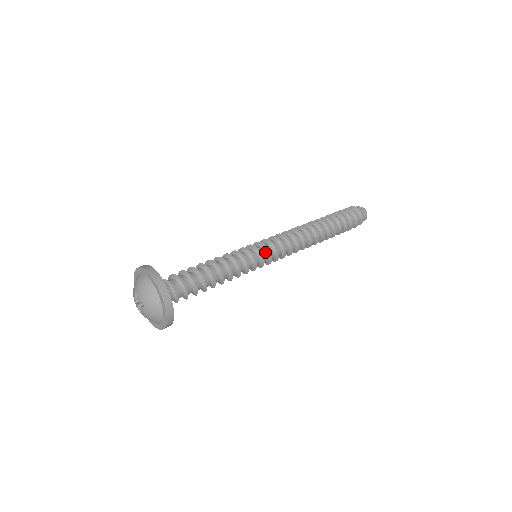
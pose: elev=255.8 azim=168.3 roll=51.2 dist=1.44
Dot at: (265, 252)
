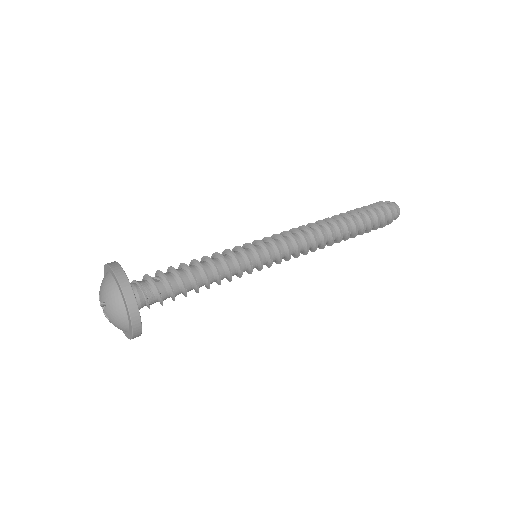
Dot at: (267, 262)
